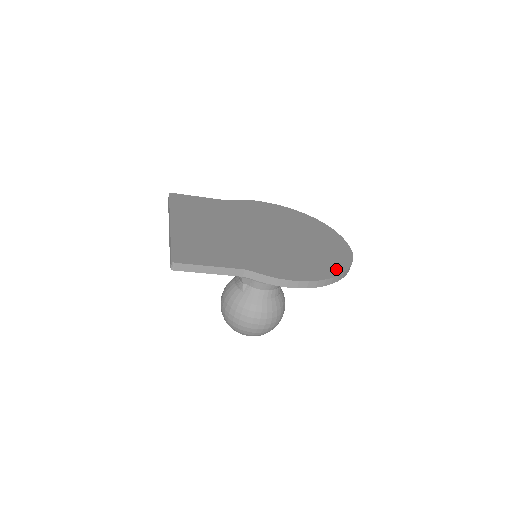
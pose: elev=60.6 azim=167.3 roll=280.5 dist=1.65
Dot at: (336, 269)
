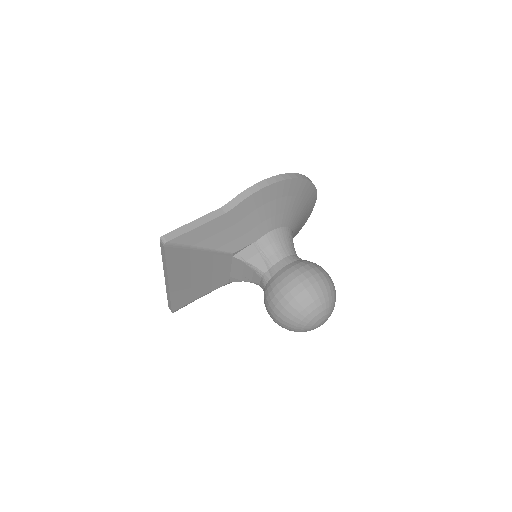
Dot at: occluded
